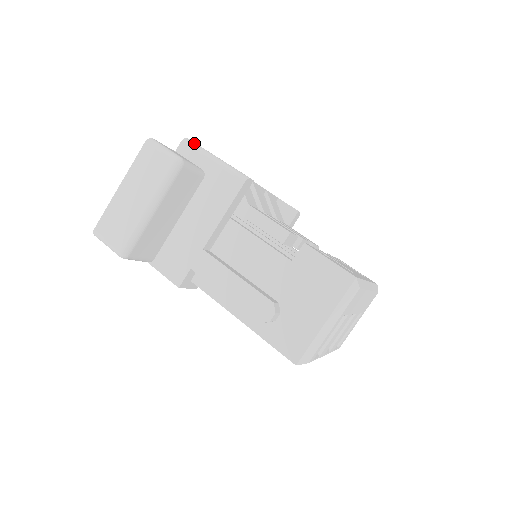
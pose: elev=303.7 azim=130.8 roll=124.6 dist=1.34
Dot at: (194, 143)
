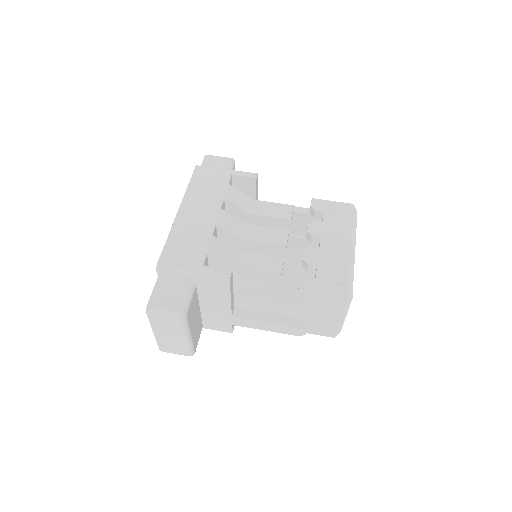
Dot at: (167, 267)
